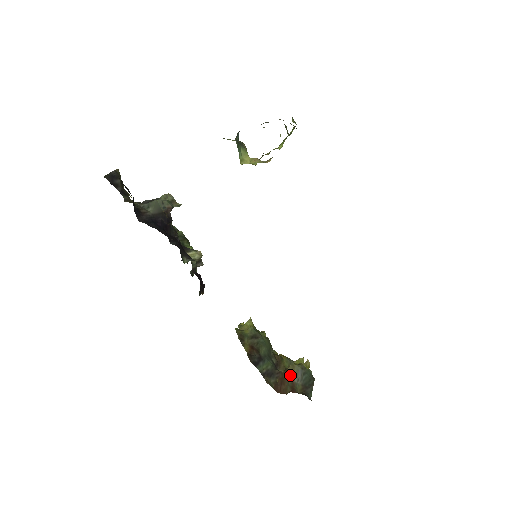
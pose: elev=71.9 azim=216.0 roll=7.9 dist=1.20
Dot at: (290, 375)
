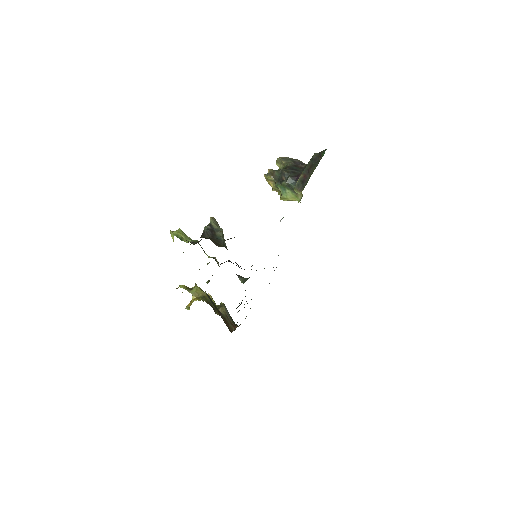
Dot at: (226, 315)
